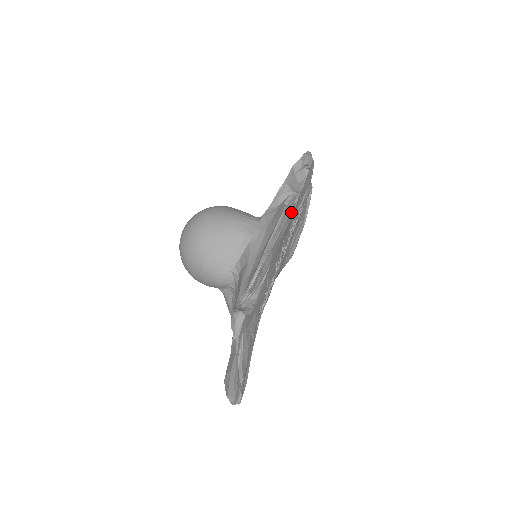
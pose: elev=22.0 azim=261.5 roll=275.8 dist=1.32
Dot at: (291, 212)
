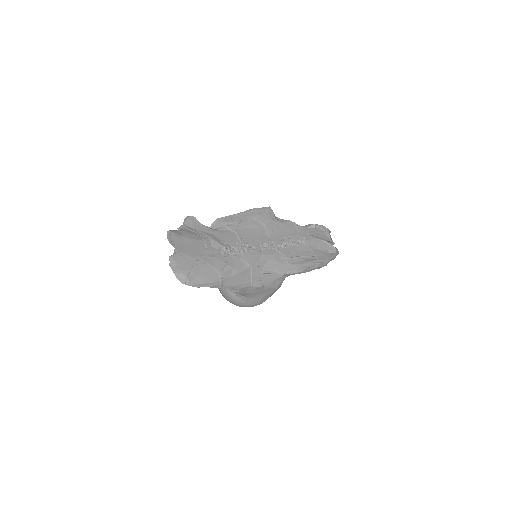
Dot at: (265, 211)
